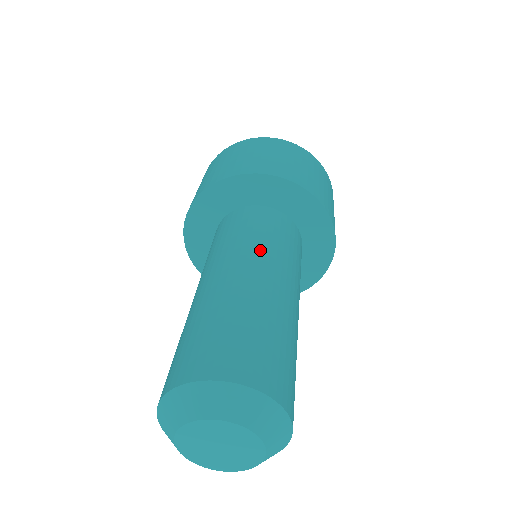
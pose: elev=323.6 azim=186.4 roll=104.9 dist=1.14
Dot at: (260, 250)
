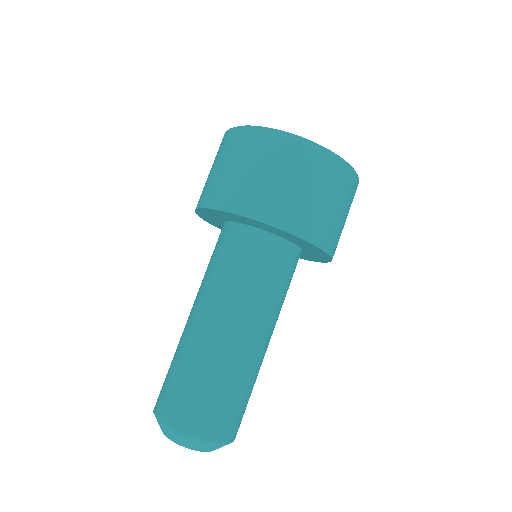
Dot at: (273, 312)
